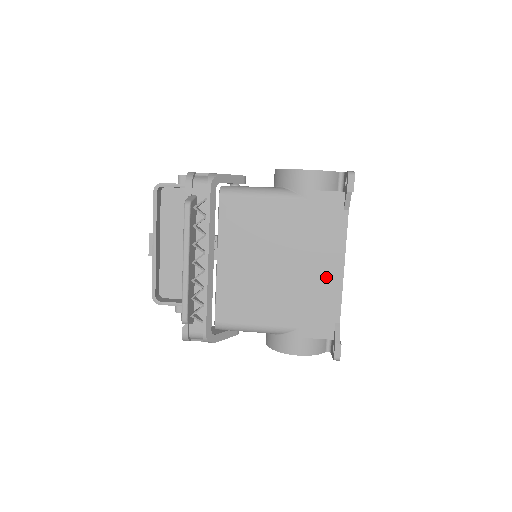
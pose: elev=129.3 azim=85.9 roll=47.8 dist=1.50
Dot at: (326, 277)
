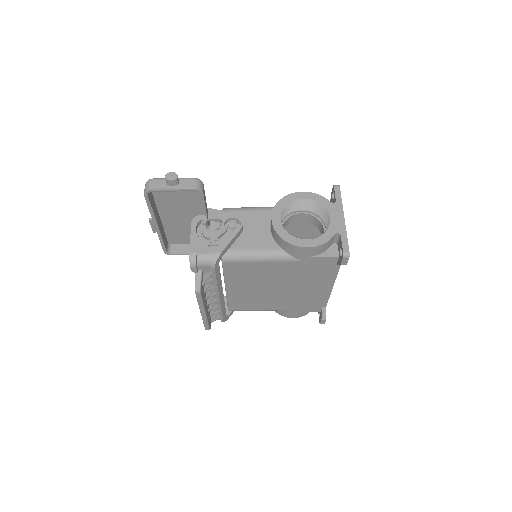
Dot at: (317, 292)
